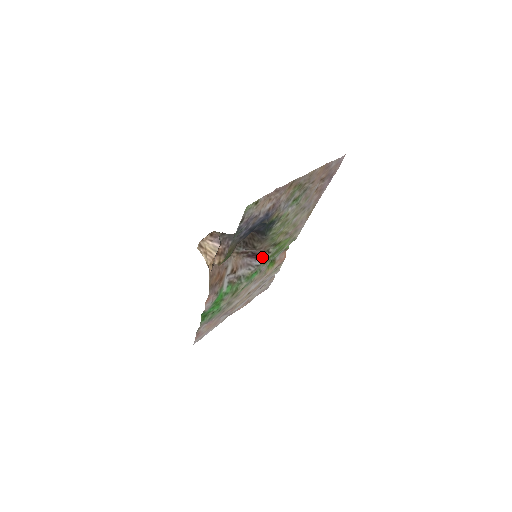
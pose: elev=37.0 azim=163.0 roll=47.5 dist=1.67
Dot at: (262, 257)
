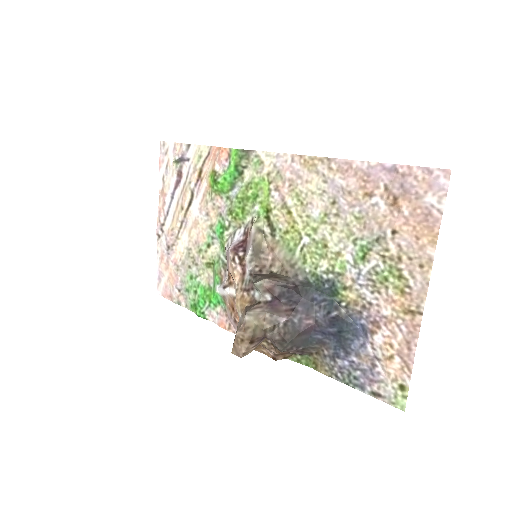
Dot at: (245, 232)
